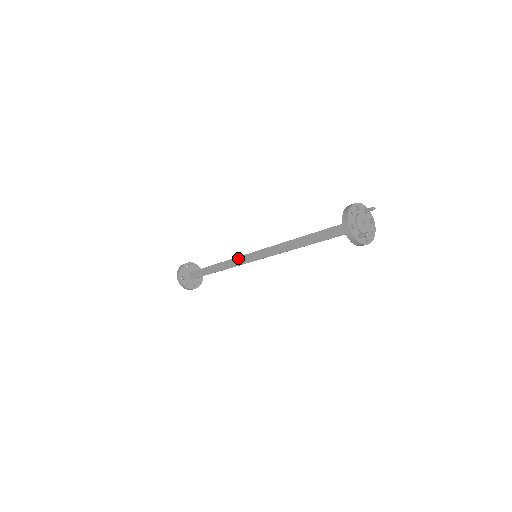
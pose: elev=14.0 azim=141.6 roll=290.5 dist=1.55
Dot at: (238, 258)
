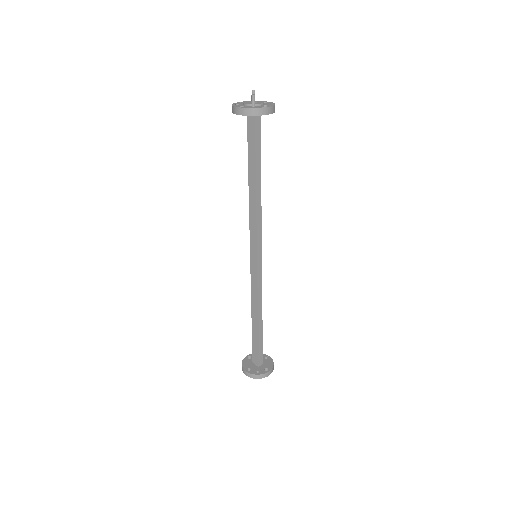
Dot at: (251, 279)
